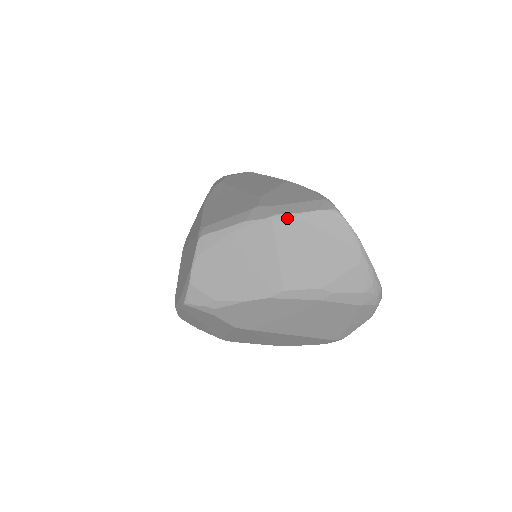
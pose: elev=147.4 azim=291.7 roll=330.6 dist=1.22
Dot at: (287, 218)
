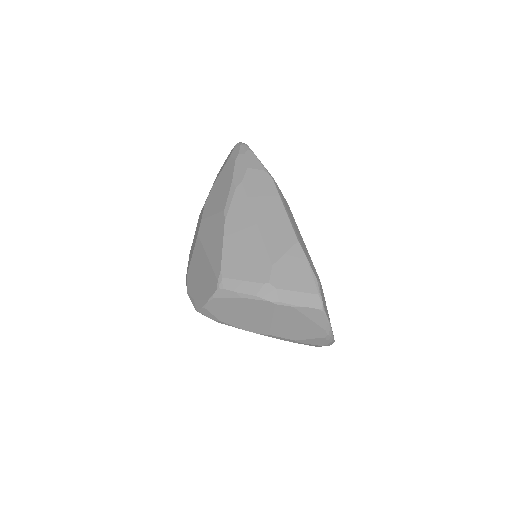
Dot at: (287, 306)
